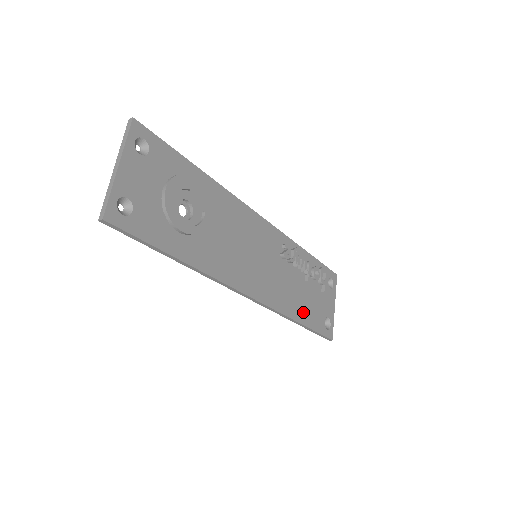
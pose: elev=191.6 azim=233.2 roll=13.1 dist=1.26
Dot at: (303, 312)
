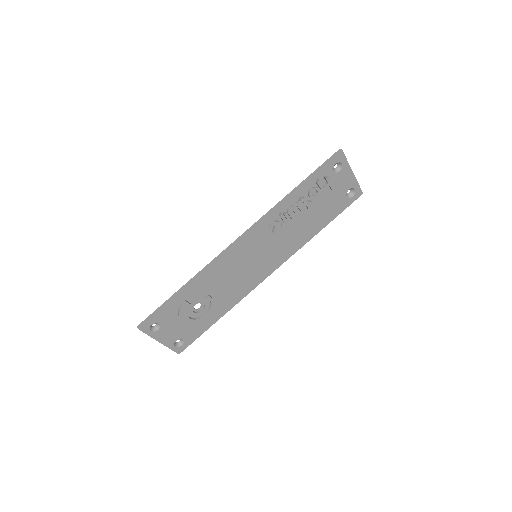
Dot at: (319, 222)
